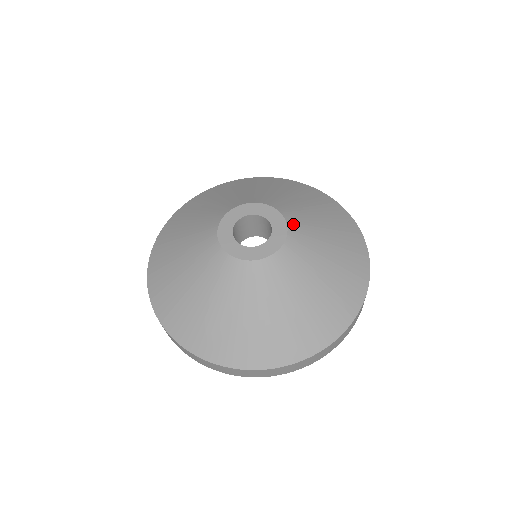
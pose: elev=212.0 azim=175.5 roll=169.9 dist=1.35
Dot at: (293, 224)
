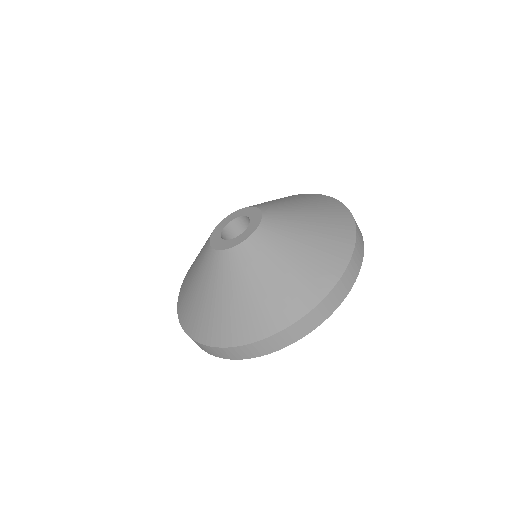
Dot at: occluded
